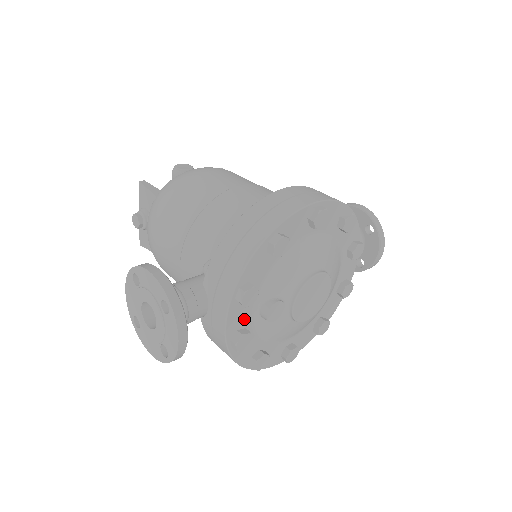
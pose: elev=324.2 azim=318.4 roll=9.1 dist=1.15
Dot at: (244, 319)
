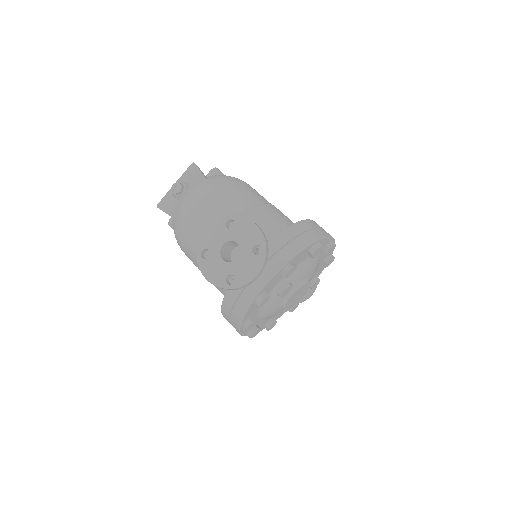
Dot at: (271, 286)
